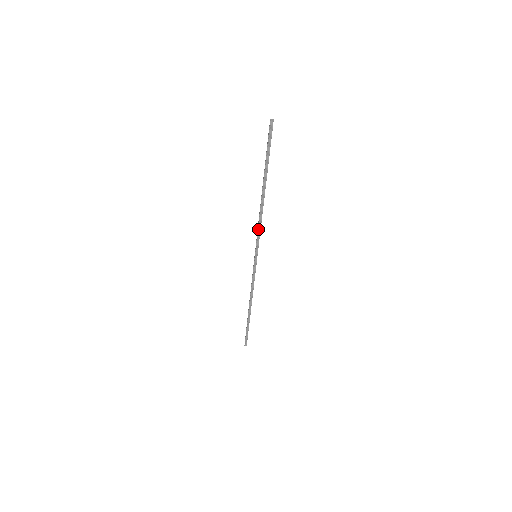
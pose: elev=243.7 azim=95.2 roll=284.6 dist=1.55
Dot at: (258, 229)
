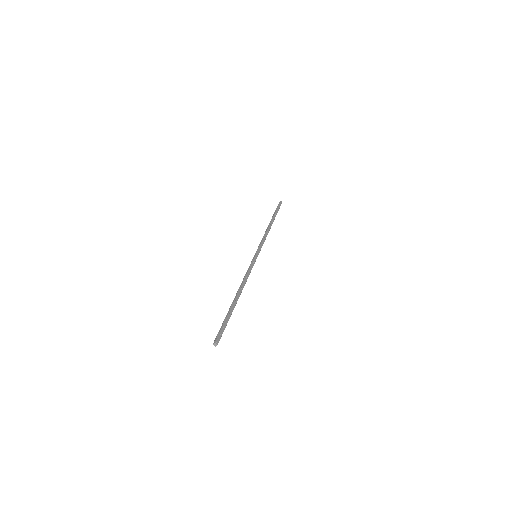
Dot at: (248, 275)
